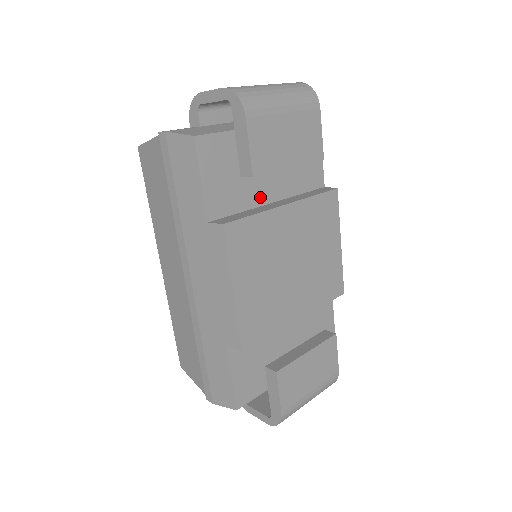
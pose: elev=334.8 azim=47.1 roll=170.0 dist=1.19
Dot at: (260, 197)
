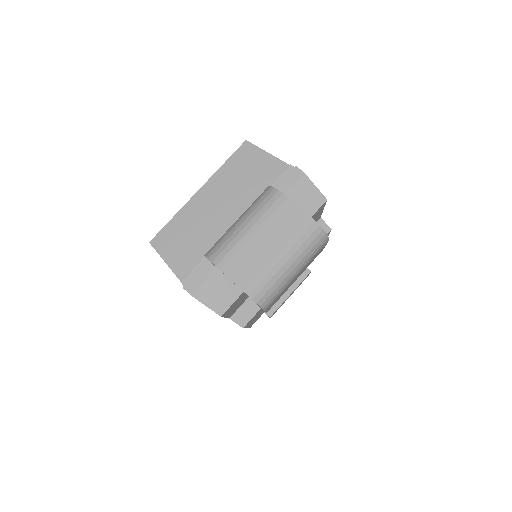
Dot at: occluded
